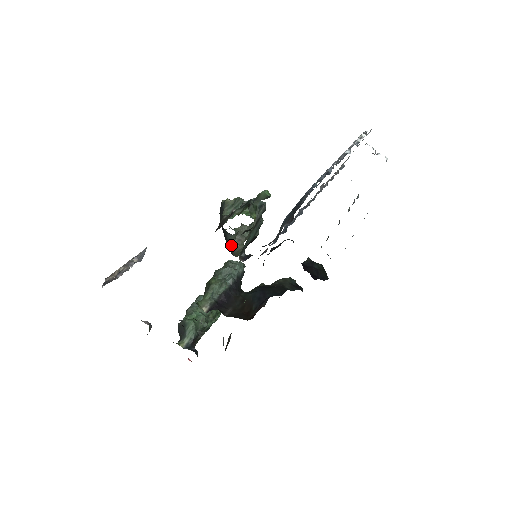
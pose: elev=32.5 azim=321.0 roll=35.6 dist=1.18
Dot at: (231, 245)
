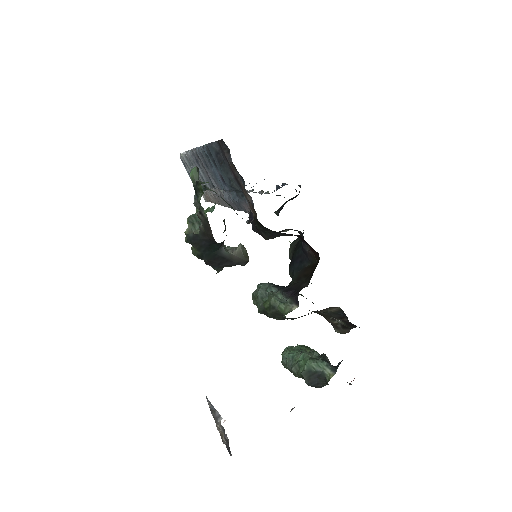
Dot at: (234, 255)
